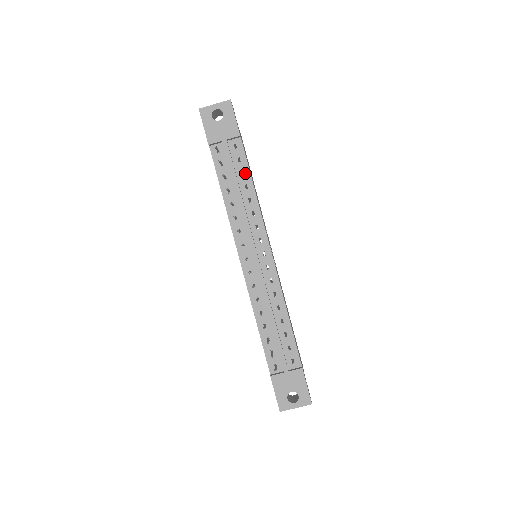
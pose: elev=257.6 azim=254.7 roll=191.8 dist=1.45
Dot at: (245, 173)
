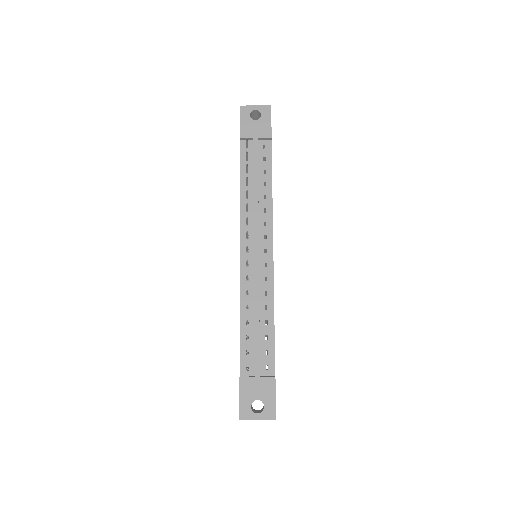
Dot at: (267, 172)
